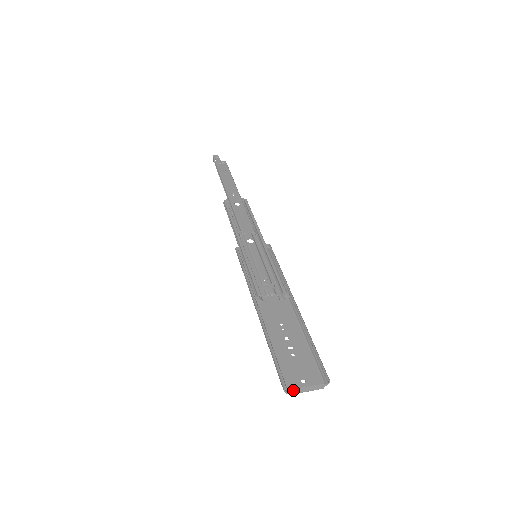
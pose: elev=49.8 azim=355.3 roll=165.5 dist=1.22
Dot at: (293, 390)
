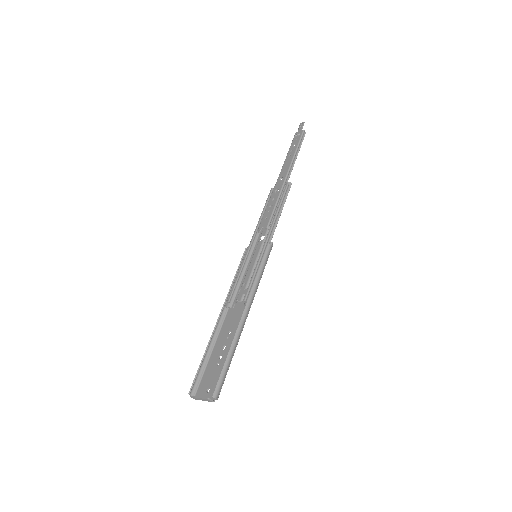
Dot at: (191, 397)
